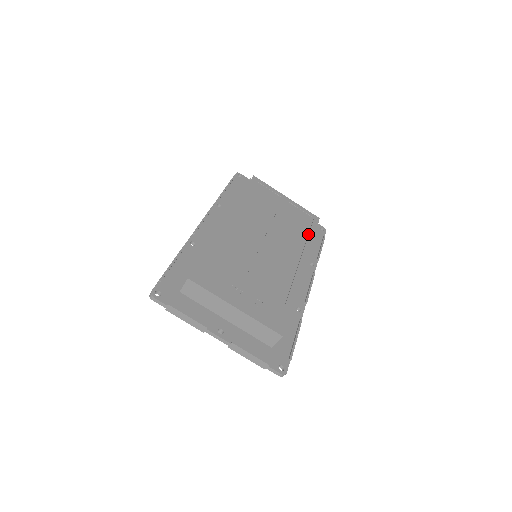
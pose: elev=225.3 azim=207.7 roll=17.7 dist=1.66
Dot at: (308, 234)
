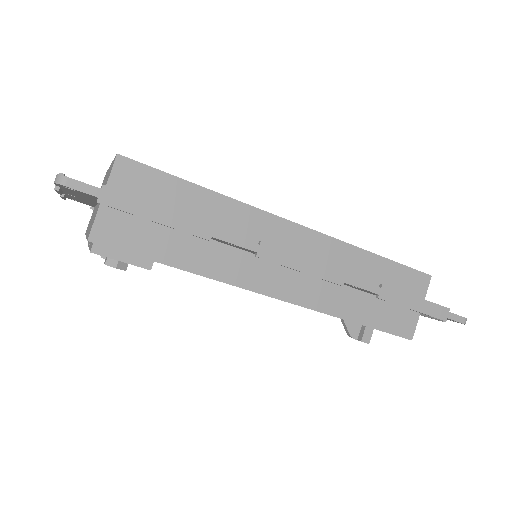
Dot at: occluded
